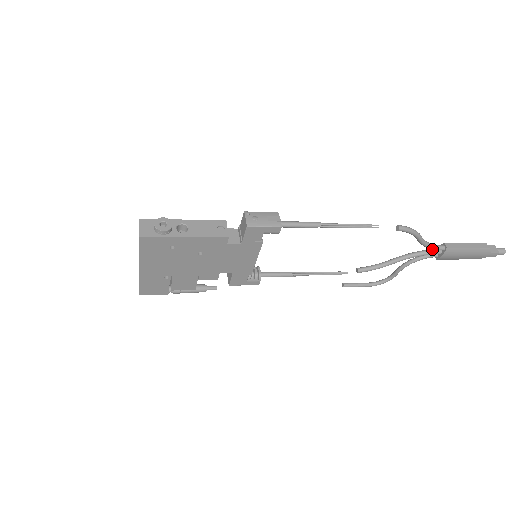
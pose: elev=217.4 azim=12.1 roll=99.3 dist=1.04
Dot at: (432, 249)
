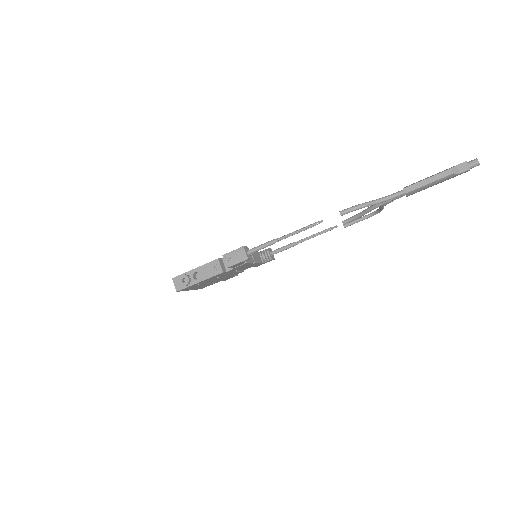
Dot at: (395, 195)
